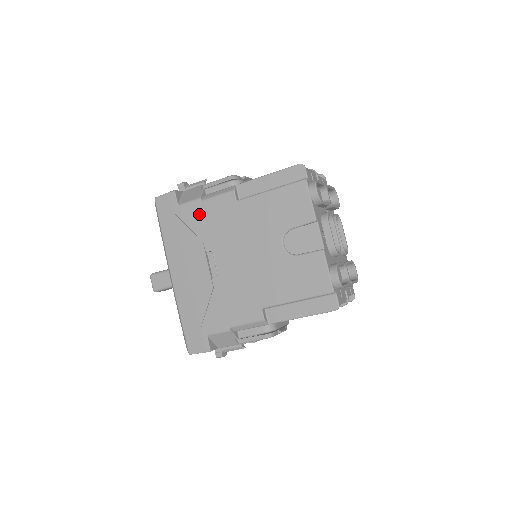
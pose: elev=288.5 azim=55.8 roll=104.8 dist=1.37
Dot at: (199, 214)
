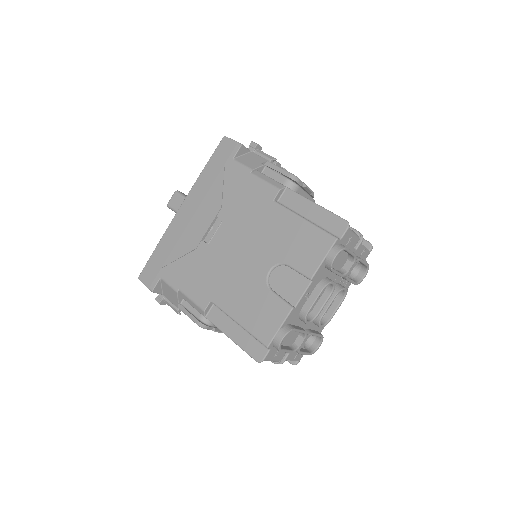
Dot at: (240, 182)
